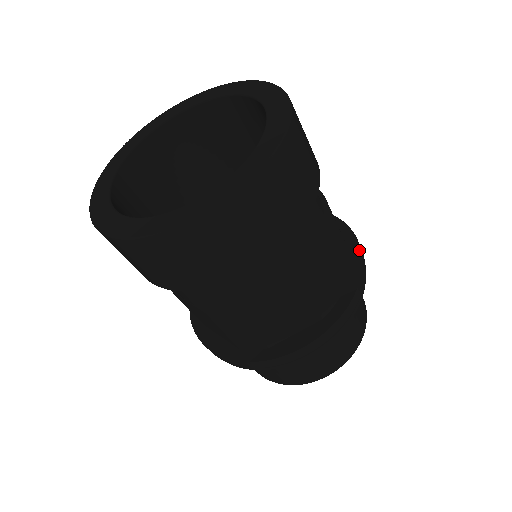
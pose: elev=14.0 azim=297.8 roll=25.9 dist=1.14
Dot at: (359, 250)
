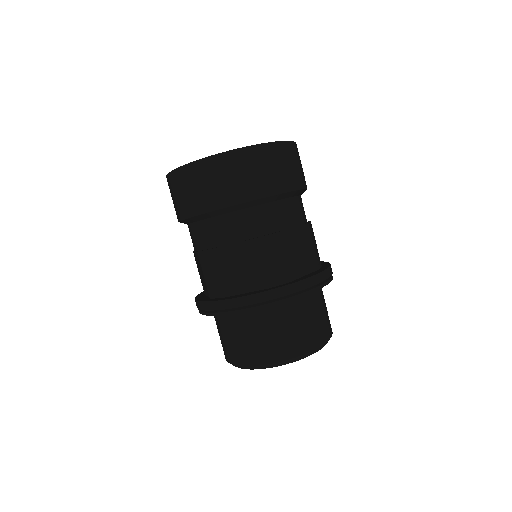
Dot at: (323, 270)
